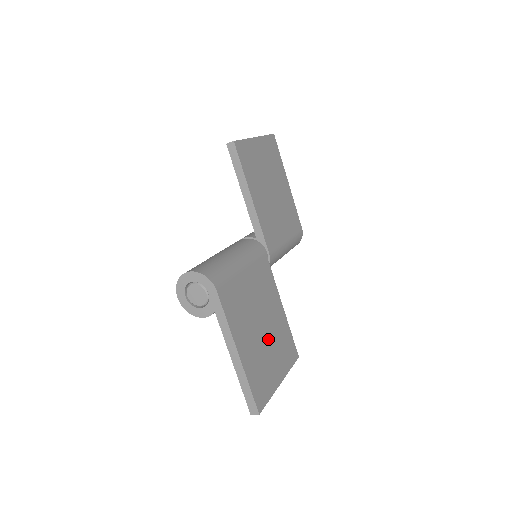
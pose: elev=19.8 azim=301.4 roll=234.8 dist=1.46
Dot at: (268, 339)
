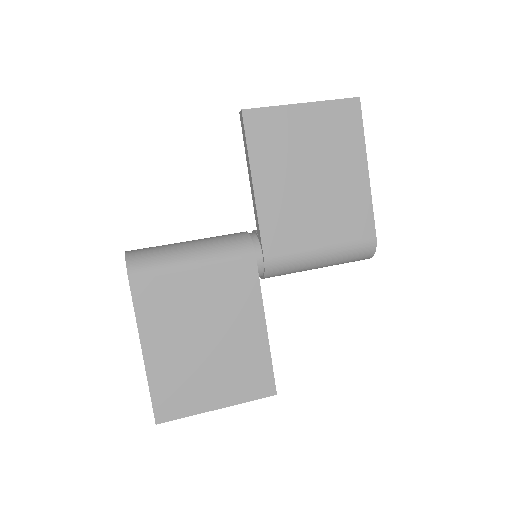
Dot at: (212, 355)
